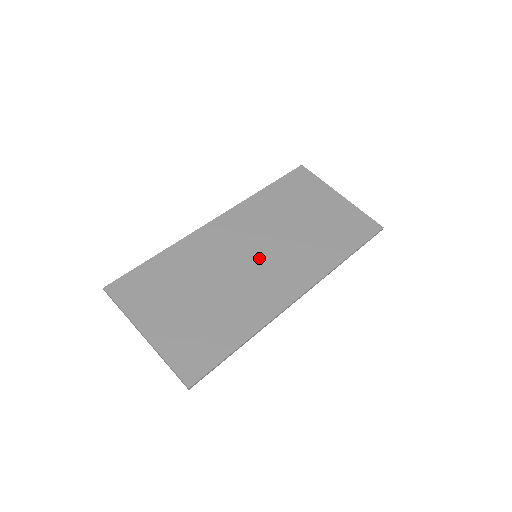
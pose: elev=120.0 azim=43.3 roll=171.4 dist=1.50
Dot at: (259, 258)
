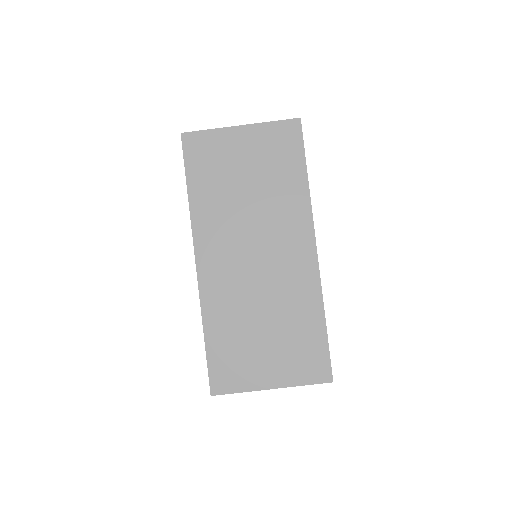
Dot at: (260, 256)
